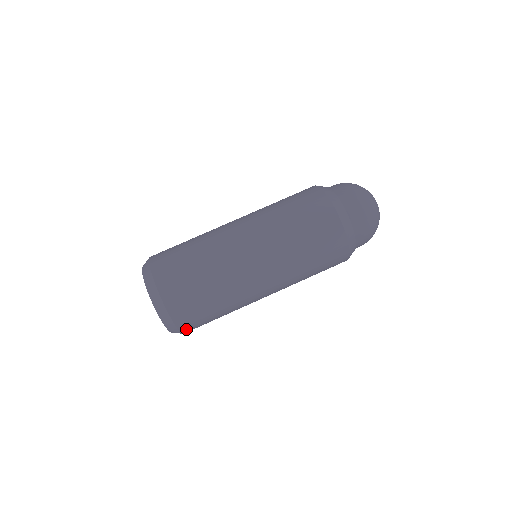
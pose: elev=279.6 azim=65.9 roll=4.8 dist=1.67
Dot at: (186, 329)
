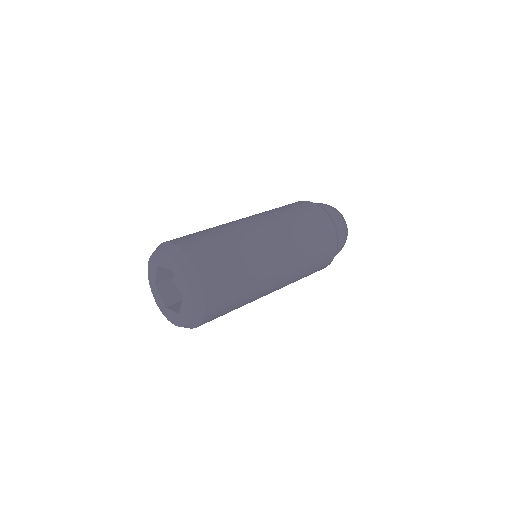
Dot at: (205, 276)
